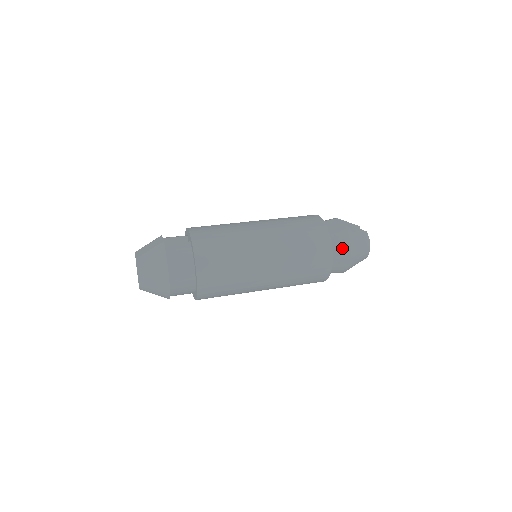
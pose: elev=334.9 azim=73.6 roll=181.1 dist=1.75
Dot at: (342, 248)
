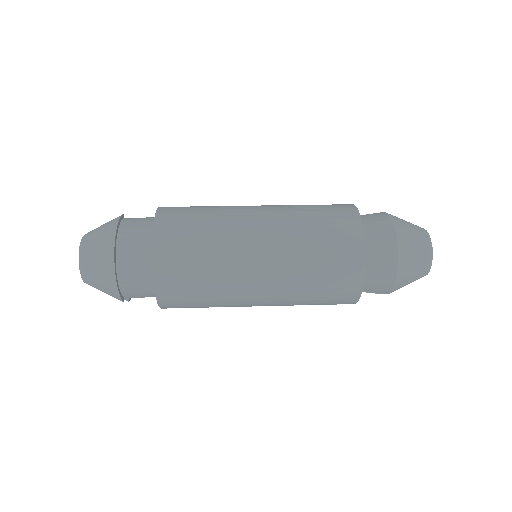
Dot at: (381, 234)
